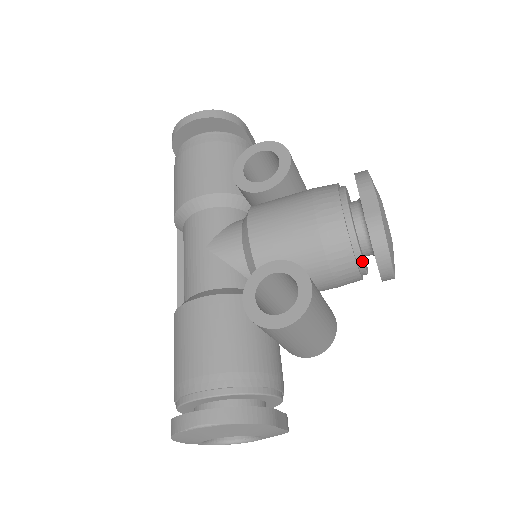
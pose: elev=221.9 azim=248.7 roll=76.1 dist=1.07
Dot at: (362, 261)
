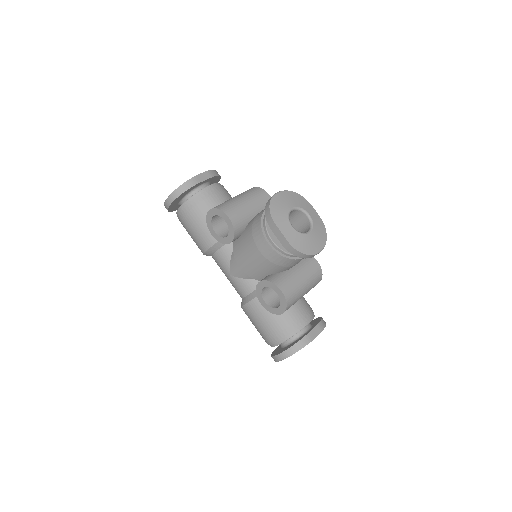
Dot at: occluded
